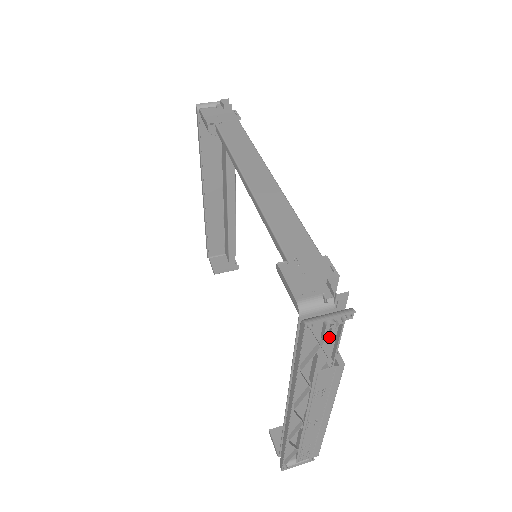
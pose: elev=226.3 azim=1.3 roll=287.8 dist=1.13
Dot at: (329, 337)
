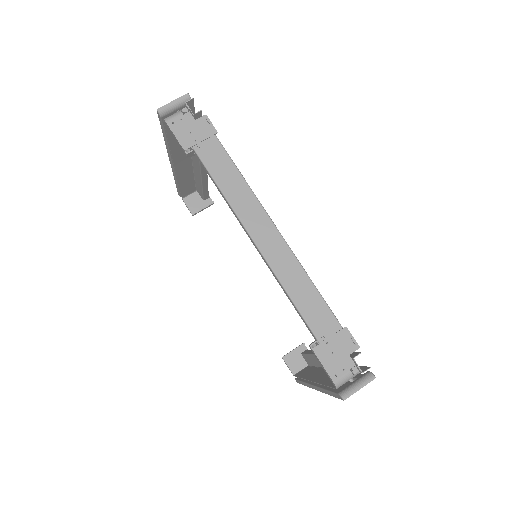
Dot at: occluded
